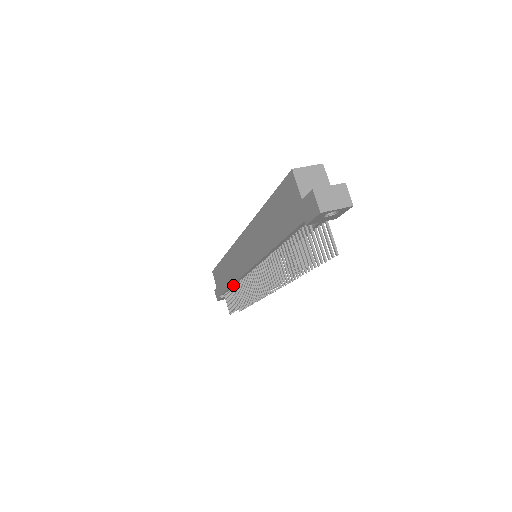
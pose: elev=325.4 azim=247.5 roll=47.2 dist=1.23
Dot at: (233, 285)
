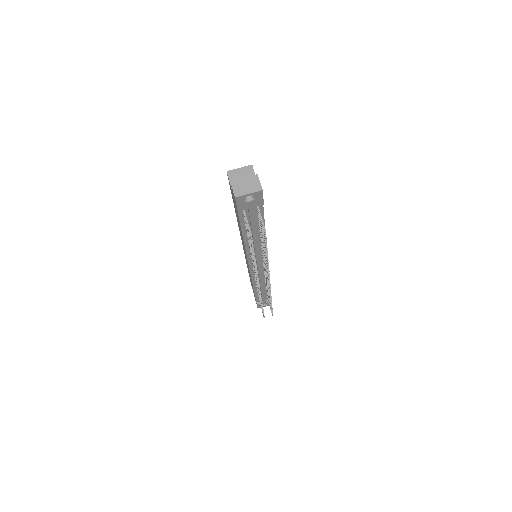
Dot at: (255, 288)
